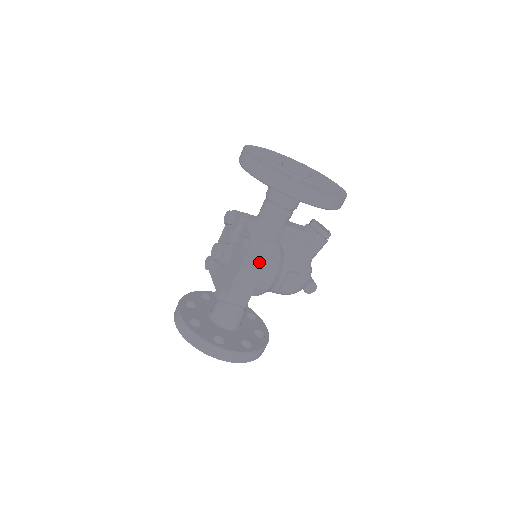
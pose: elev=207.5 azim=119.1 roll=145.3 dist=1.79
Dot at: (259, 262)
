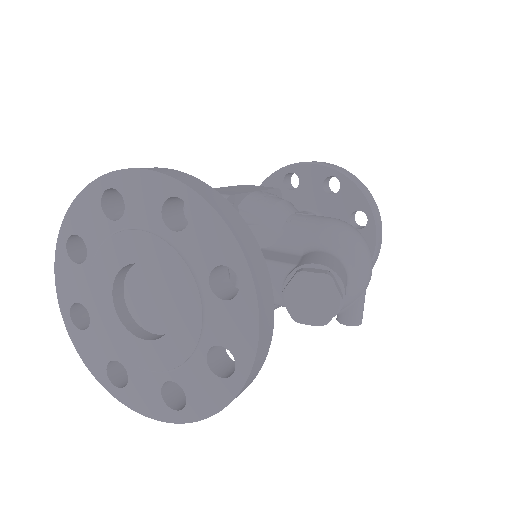
Dot at: occluded
